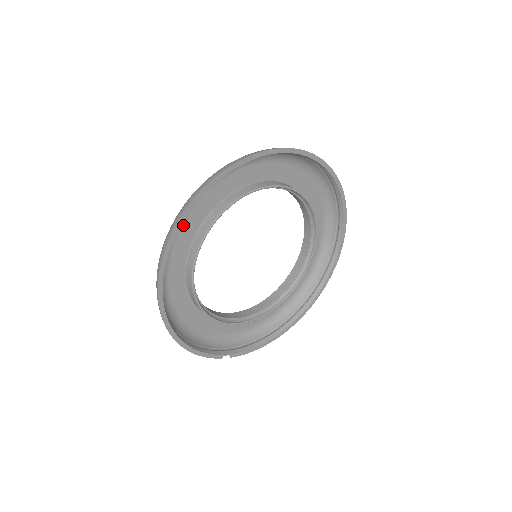
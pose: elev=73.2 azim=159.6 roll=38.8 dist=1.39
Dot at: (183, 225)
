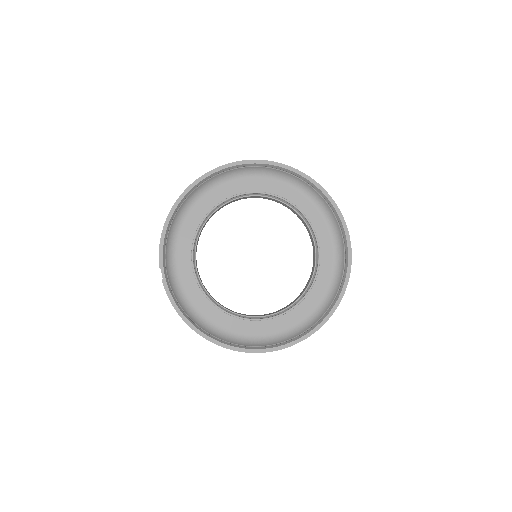
Dot at: (257, 179)
